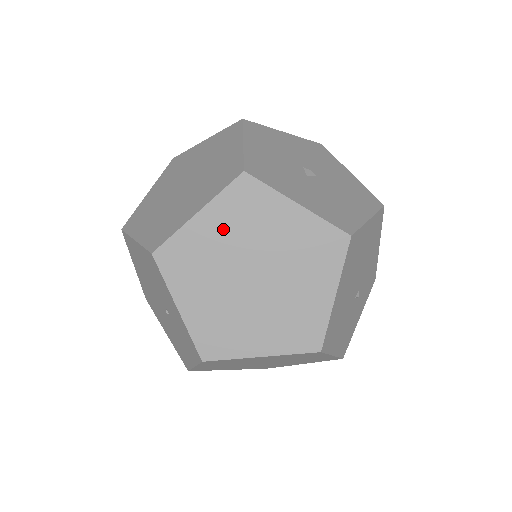
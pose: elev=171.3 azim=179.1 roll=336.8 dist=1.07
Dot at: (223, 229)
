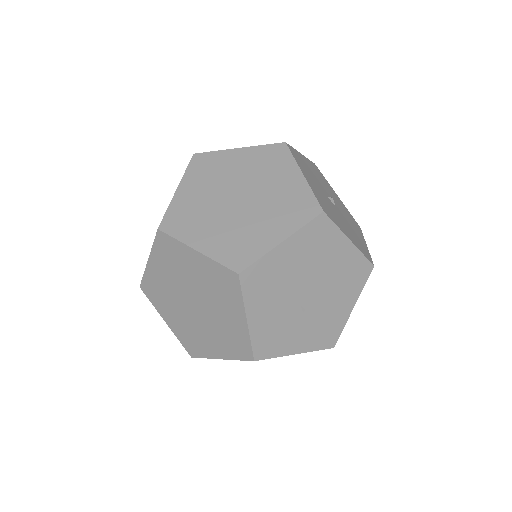
Dot at: (246, 163)
